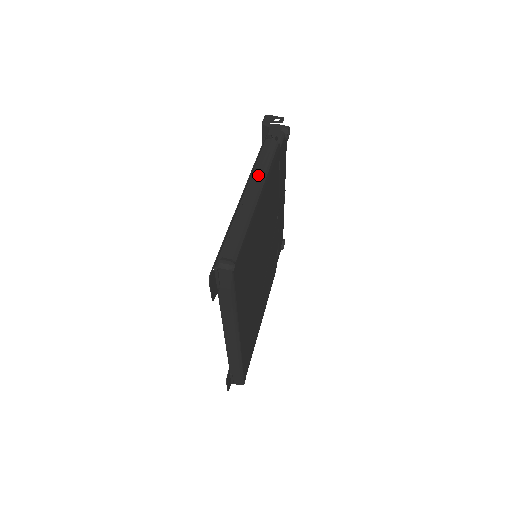
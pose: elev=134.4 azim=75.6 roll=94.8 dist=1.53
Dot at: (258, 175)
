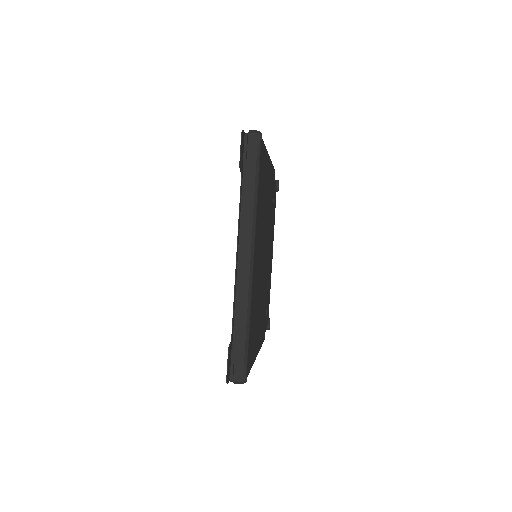
Dot at: occluded
